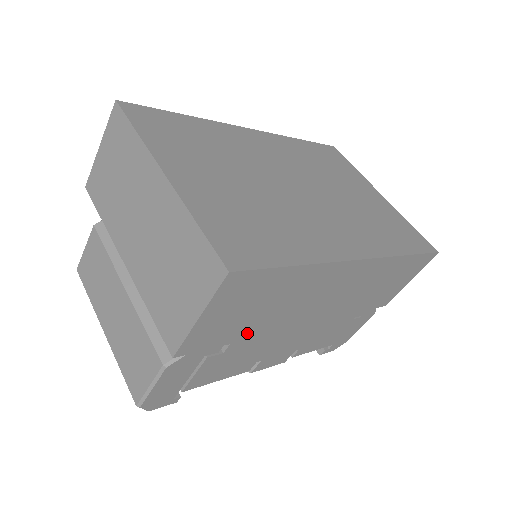
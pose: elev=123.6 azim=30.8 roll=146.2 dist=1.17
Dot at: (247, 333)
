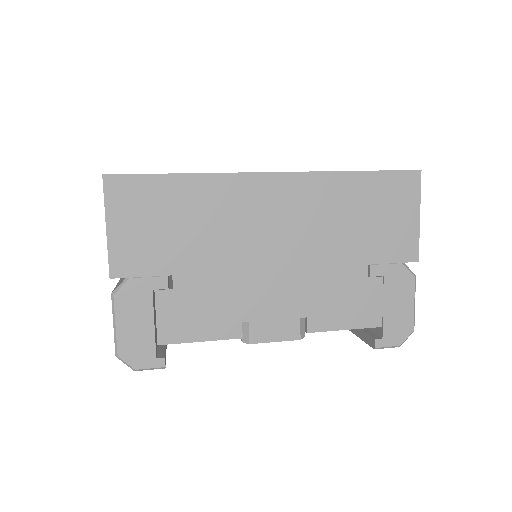
Dot at: (185, 263)
